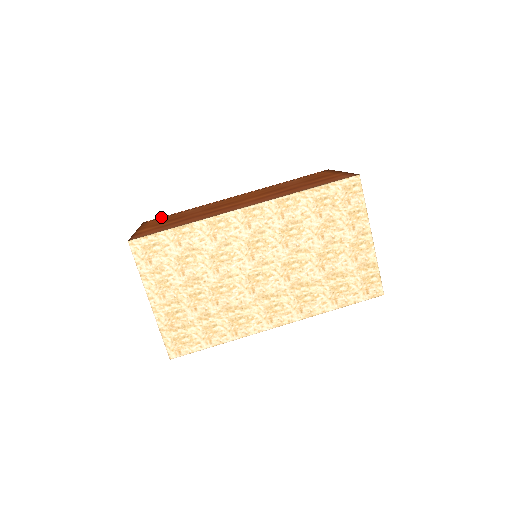
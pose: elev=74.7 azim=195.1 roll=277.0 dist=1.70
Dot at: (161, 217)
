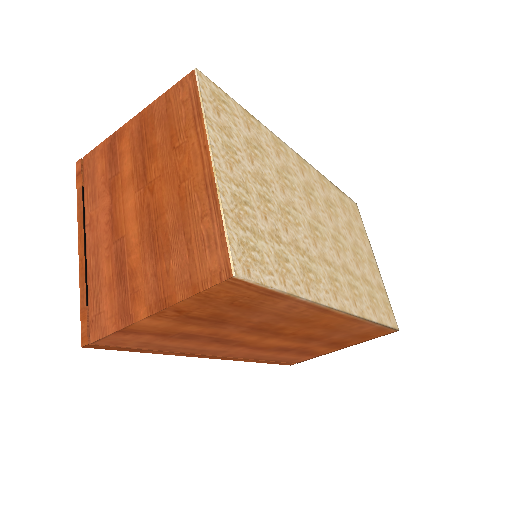
Dot at: occluded
